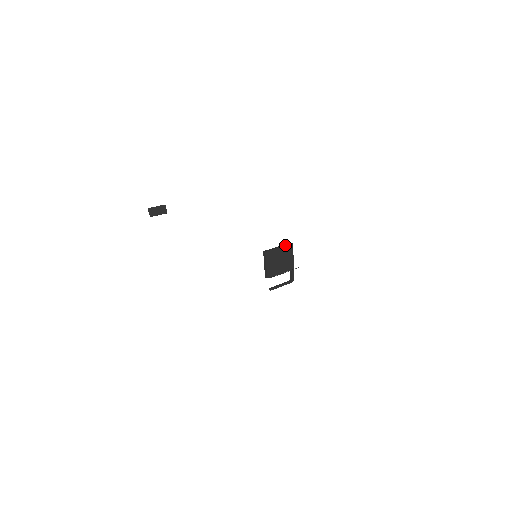
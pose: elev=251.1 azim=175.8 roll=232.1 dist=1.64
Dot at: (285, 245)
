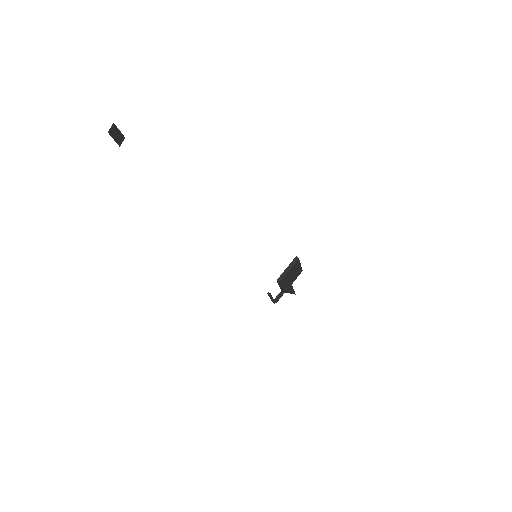
Dot at: occluded
